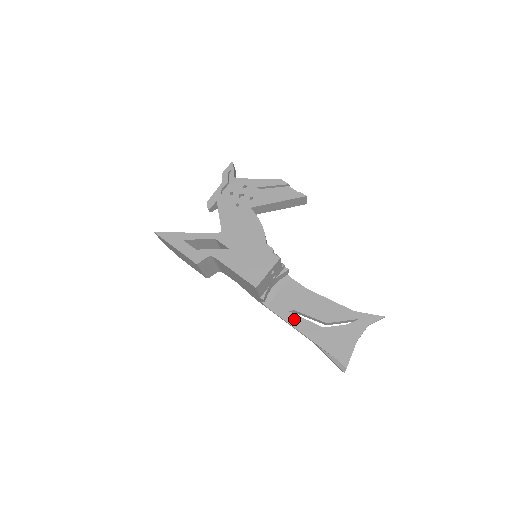
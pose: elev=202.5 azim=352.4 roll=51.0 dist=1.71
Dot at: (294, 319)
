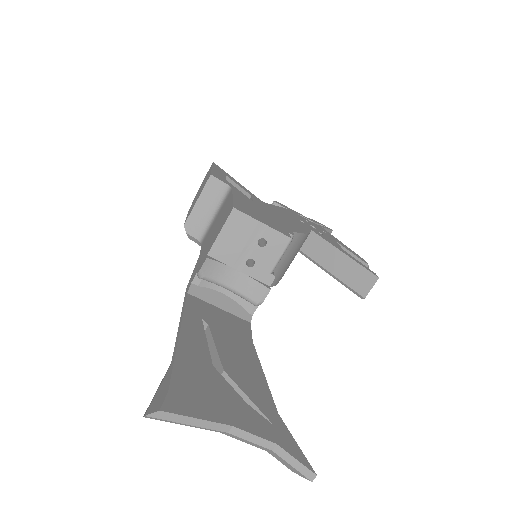
Dot at: (195, 324)
